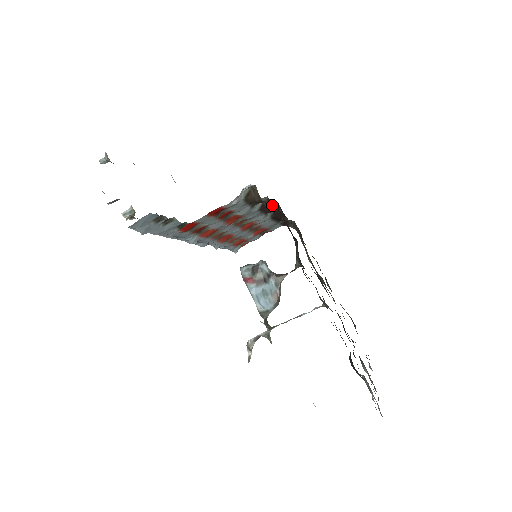
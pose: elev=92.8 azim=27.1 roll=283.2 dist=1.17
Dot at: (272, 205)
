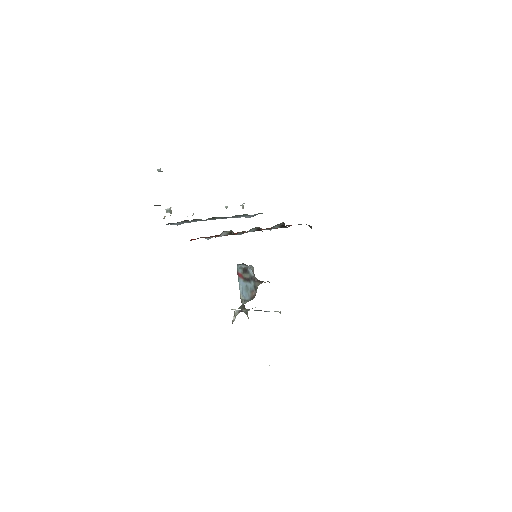
Dot at: occluded
